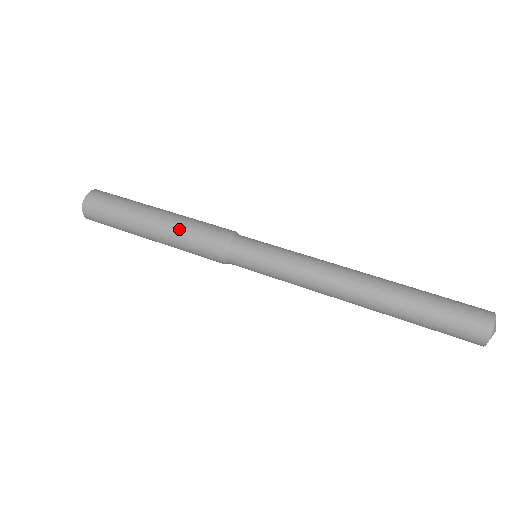
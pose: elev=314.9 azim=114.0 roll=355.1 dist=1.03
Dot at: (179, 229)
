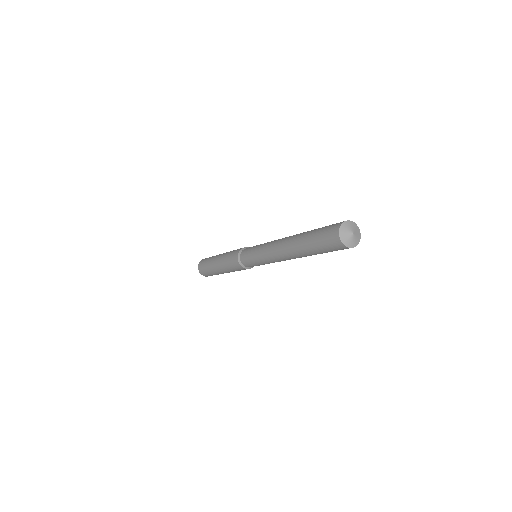
Dot at: (224, 258)
